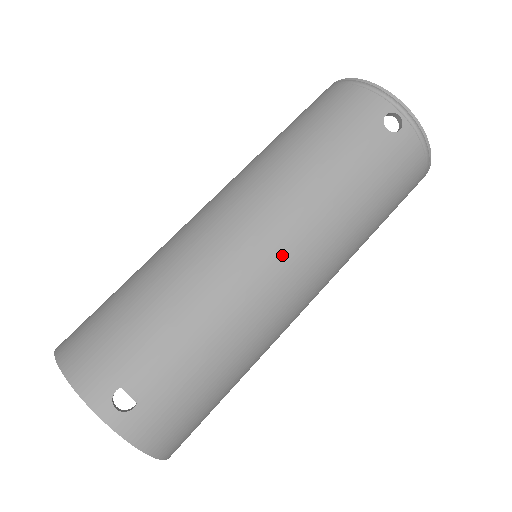
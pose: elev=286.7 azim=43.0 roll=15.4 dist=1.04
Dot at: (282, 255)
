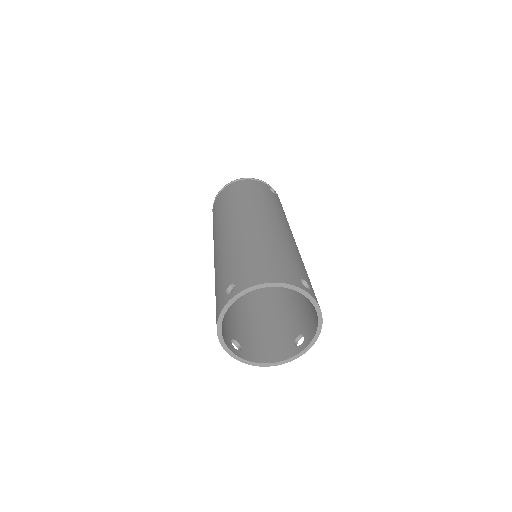
Dot at: (290, 232)
